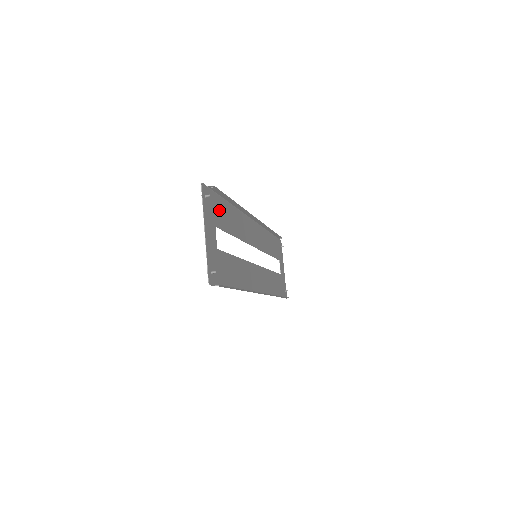
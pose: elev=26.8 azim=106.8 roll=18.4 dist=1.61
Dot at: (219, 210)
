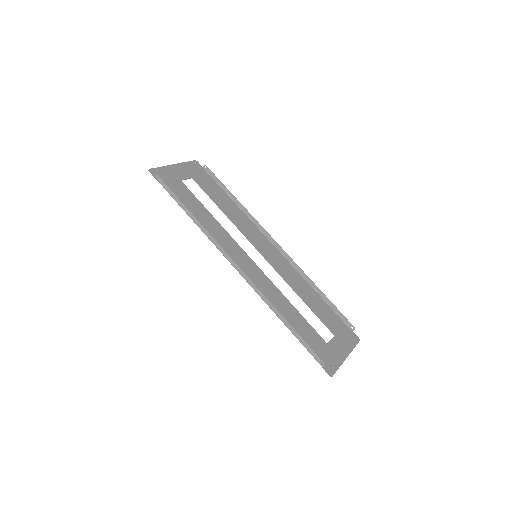
Dot at: (209, 184)
